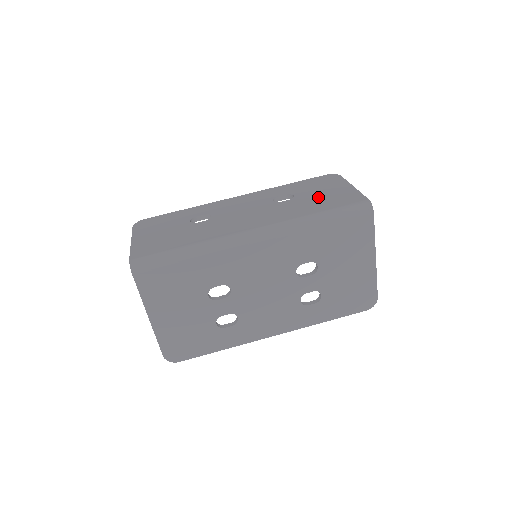
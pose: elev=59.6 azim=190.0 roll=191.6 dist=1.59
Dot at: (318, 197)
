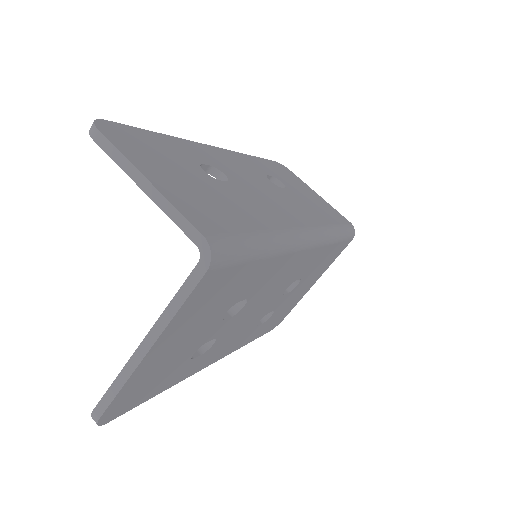
Dot at: (309, 198)
